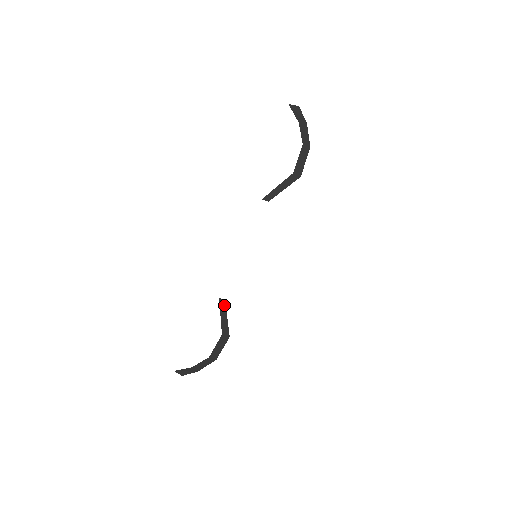
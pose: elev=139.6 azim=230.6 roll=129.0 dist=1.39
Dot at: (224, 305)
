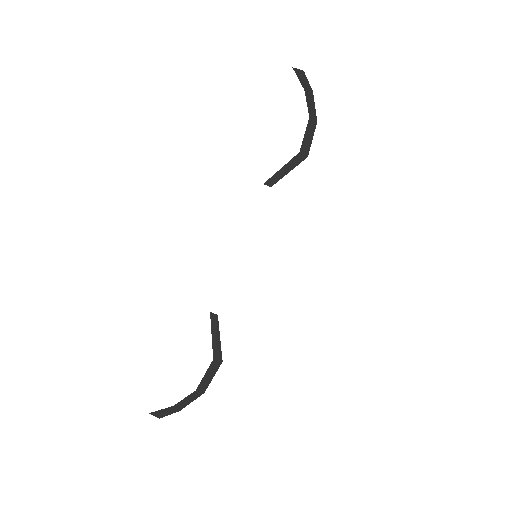
Dot at: (216, 321)
